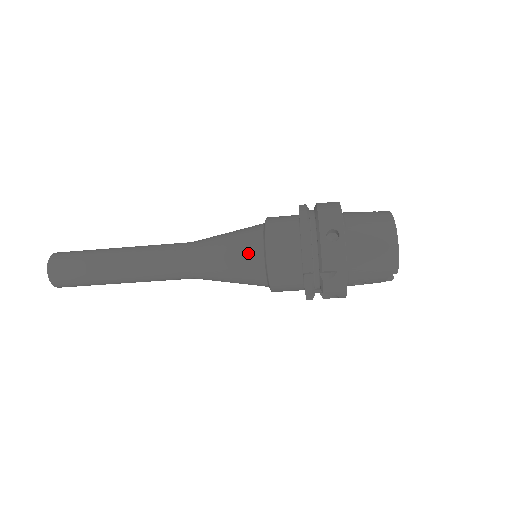
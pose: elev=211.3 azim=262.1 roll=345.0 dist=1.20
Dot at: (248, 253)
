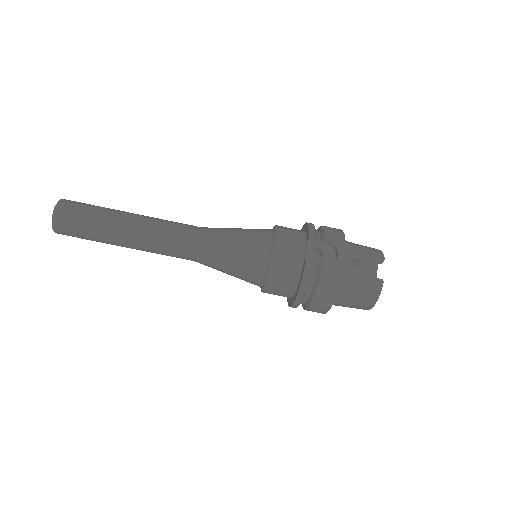
Dot at: occluded
